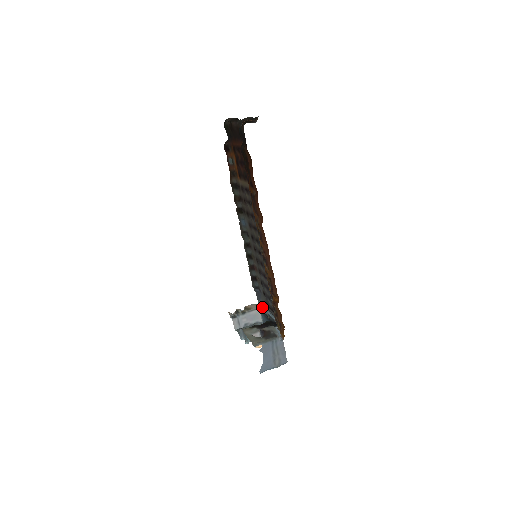
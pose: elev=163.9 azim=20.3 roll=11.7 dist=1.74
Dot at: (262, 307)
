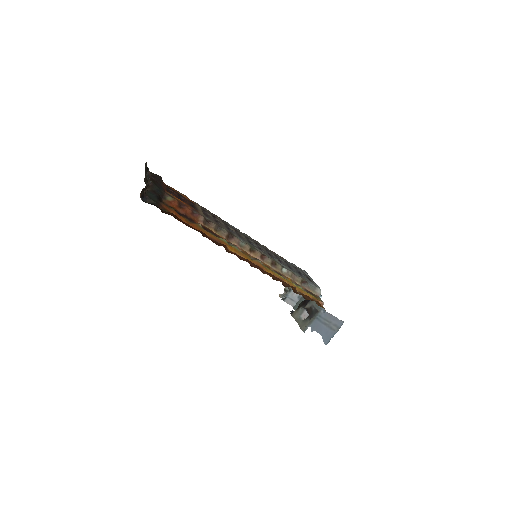
Dot at: occluded
